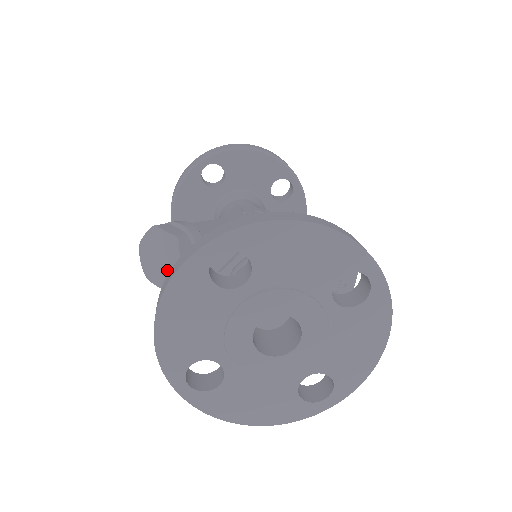
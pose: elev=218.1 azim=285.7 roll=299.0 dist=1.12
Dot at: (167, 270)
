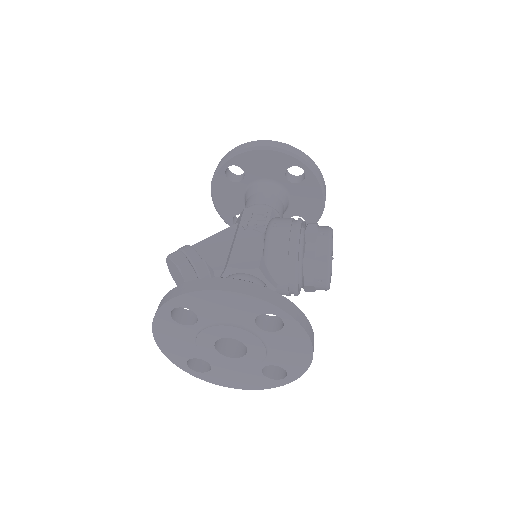
Dot at: occluded
